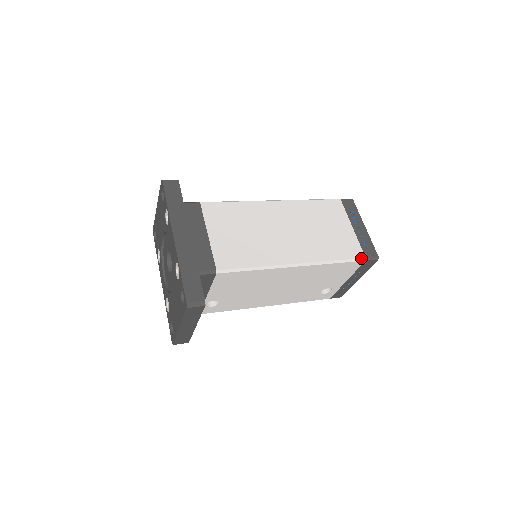
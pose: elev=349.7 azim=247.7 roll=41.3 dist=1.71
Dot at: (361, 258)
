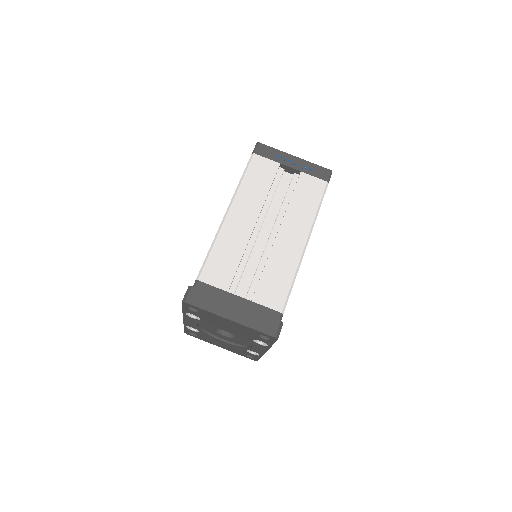
Dot at: occluded
